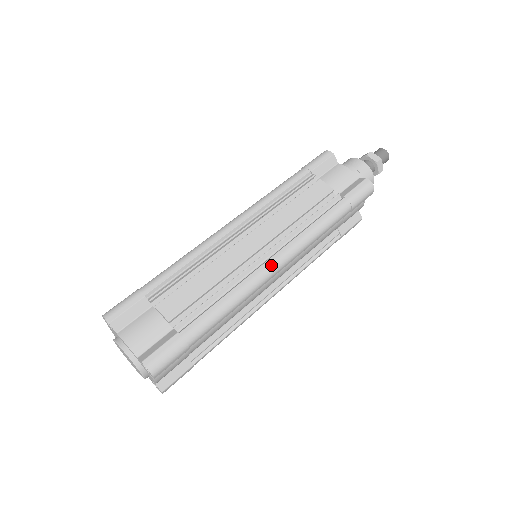
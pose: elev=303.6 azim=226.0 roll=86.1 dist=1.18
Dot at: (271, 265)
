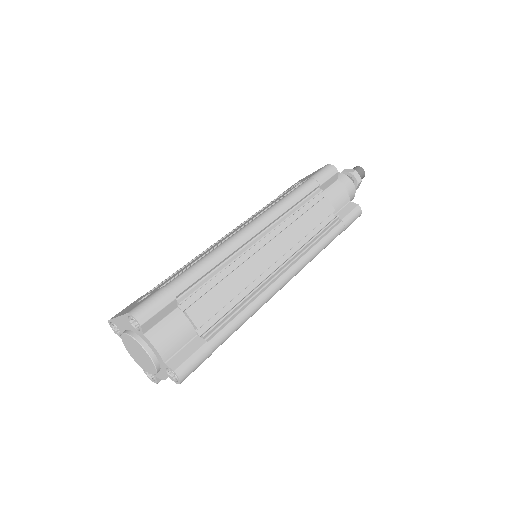
Dot at: (284, 280)
